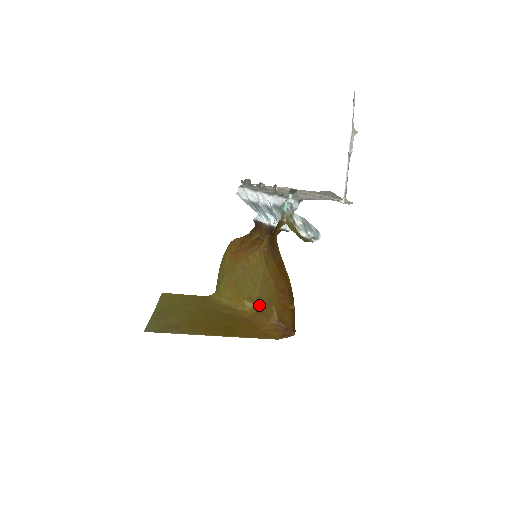
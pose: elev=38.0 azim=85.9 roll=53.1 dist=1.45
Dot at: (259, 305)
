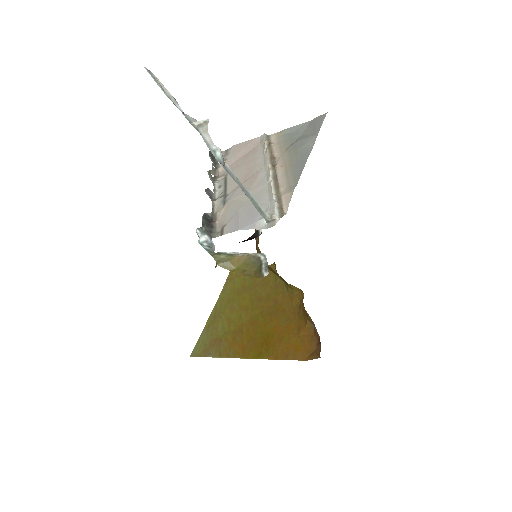
Dot at: occluded
